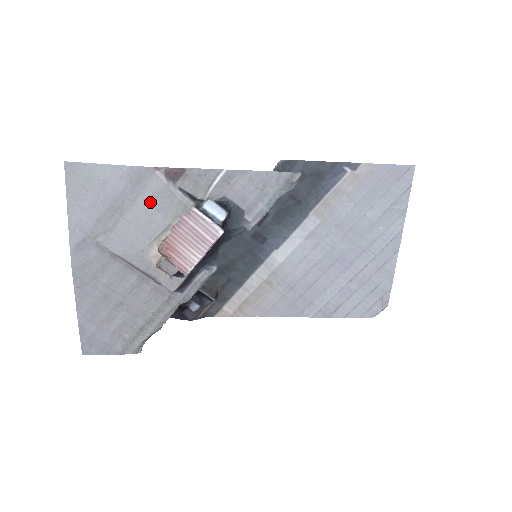
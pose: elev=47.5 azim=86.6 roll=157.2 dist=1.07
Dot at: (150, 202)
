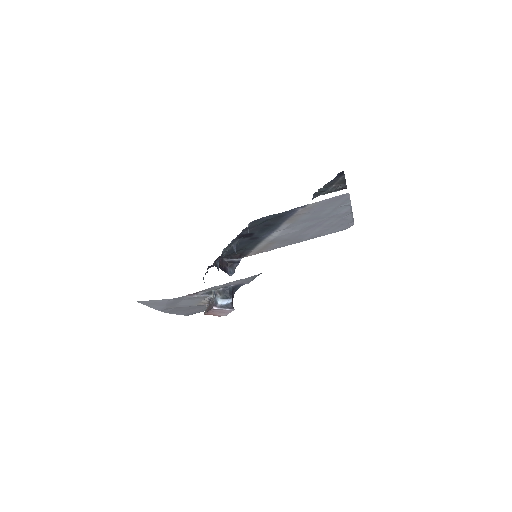
Dot at: (189, 299)
